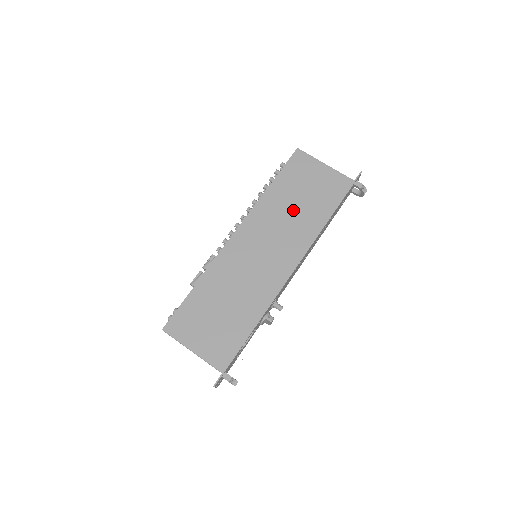
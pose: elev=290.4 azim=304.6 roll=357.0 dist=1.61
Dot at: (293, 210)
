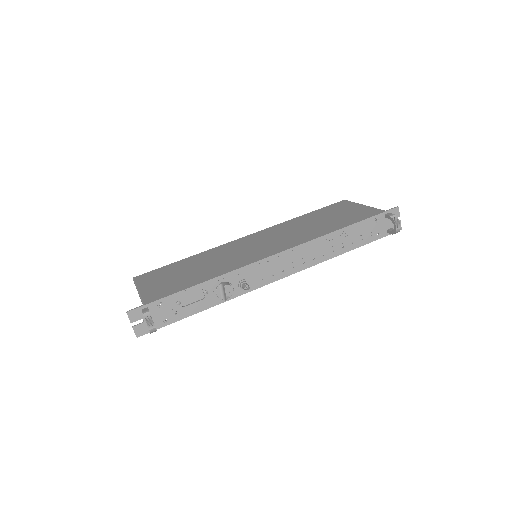
Dot at: (310, 225)
